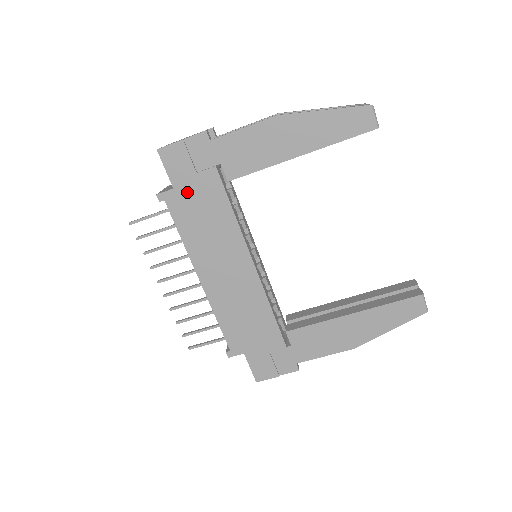
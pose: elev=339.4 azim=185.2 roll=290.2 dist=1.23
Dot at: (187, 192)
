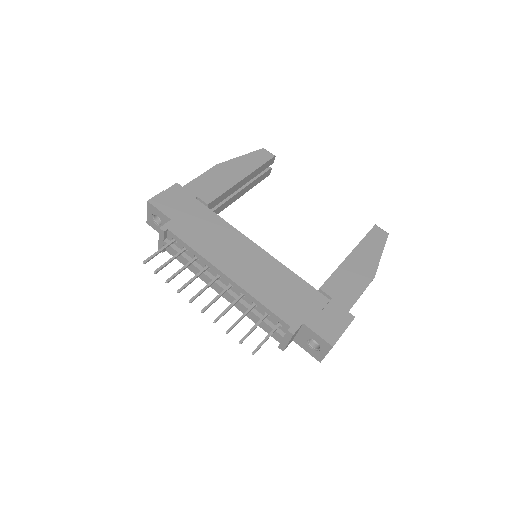
Dot at: (183, 219)
